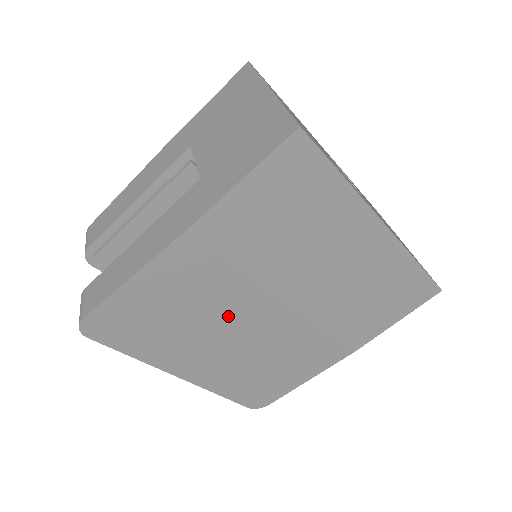
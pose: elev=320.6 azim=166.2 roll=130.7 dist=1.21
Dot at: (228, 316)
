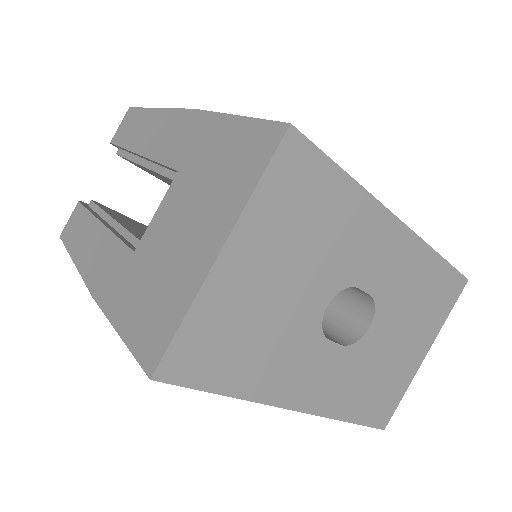
Dot at: occluded
